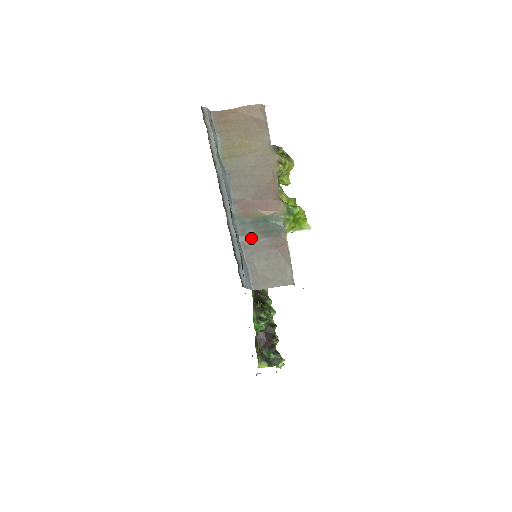
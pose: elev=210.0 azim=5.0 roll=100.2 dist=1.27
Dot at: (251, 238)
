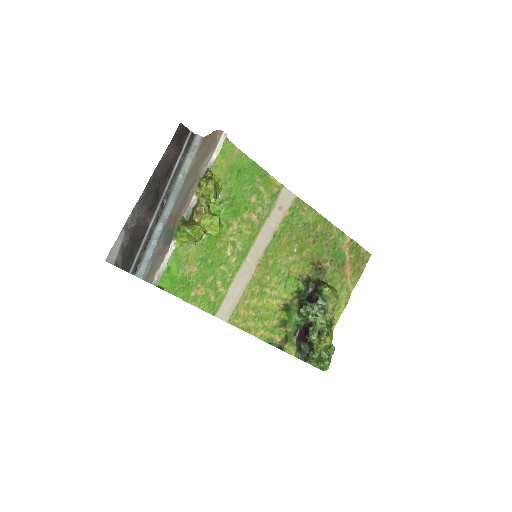
Dot at: (160, 243)
